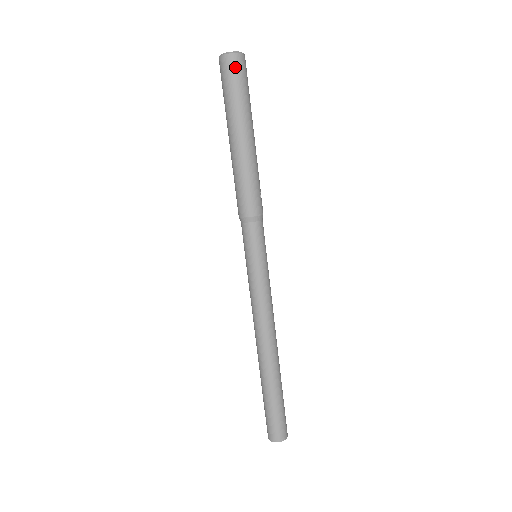
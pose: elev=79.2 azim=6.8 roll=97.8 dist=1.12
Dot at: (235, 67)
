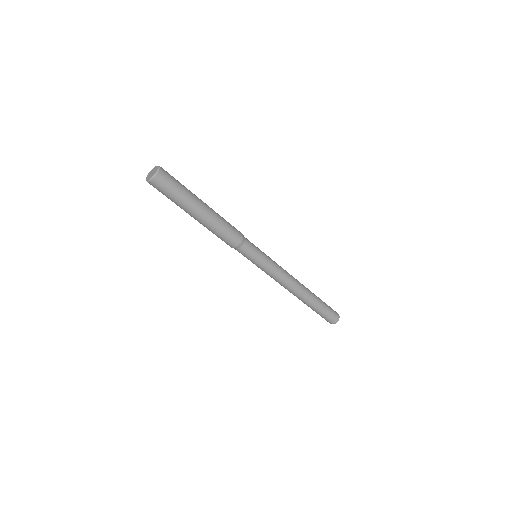
Dot at: (162, 183)
